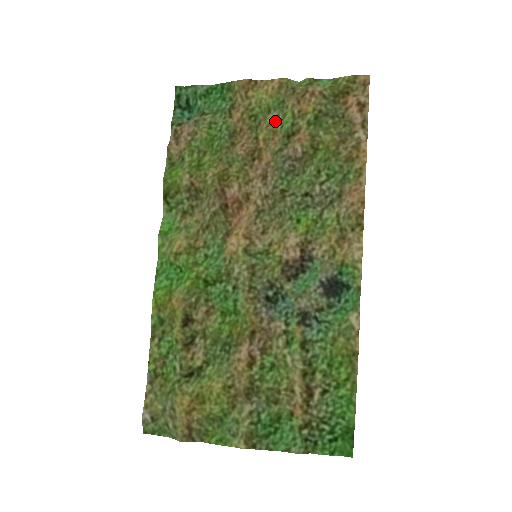
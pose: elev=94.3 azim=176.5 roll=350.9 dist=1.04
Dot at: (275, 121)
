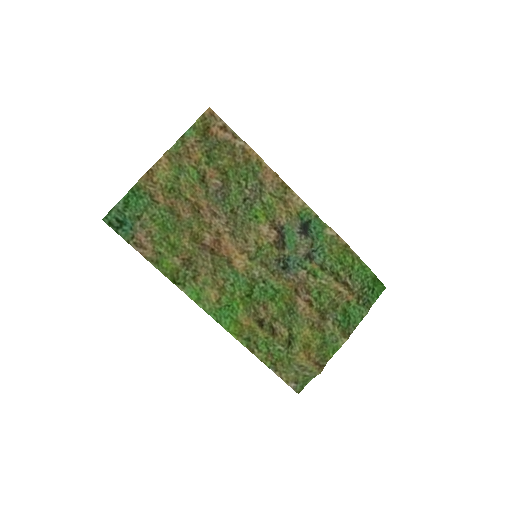
Dot at: (187, 180)
